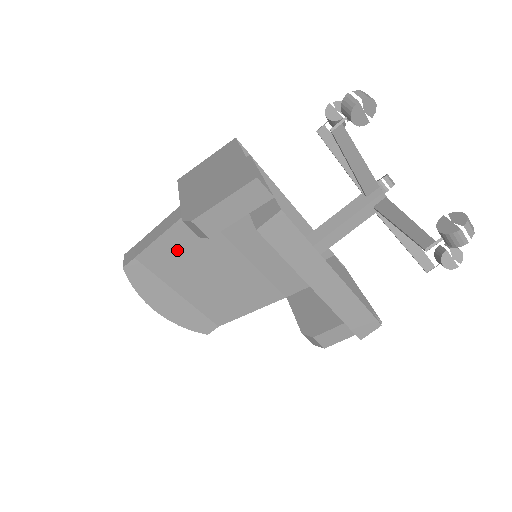
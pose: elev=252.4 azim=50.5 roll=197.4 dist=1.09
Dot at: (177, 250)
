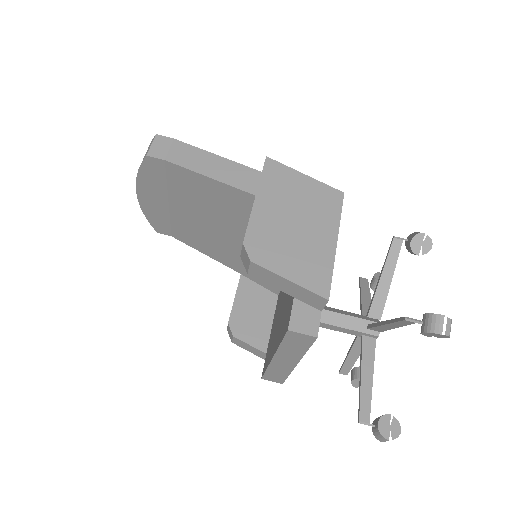
Dot at: (205, 192)
